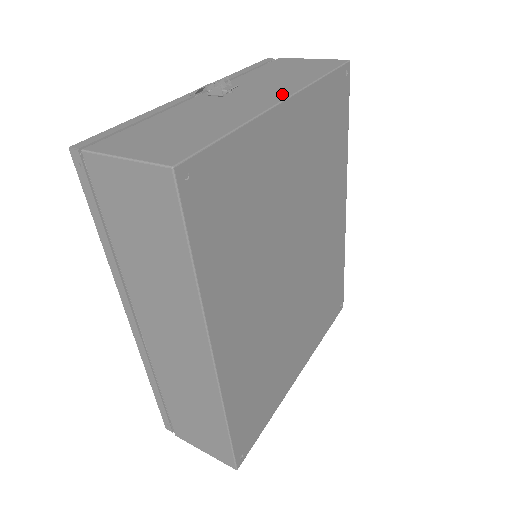
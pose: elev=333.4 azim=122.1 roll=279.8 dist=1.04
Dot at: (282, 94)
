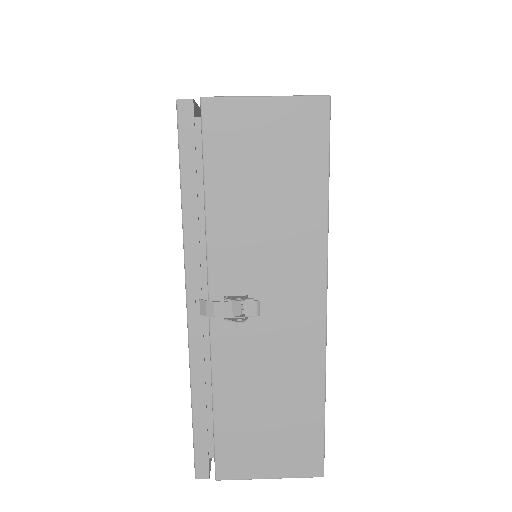
Dot at: (315, 288)
